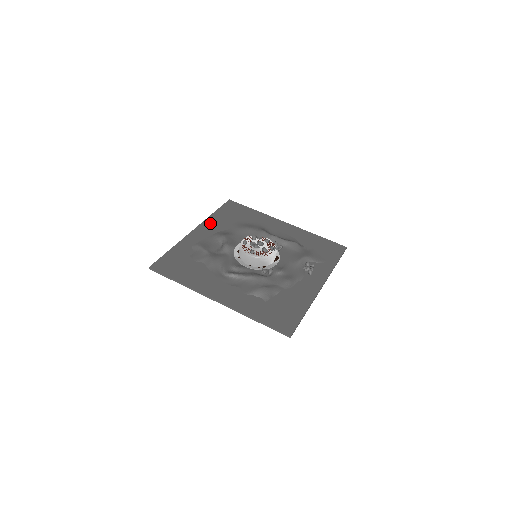
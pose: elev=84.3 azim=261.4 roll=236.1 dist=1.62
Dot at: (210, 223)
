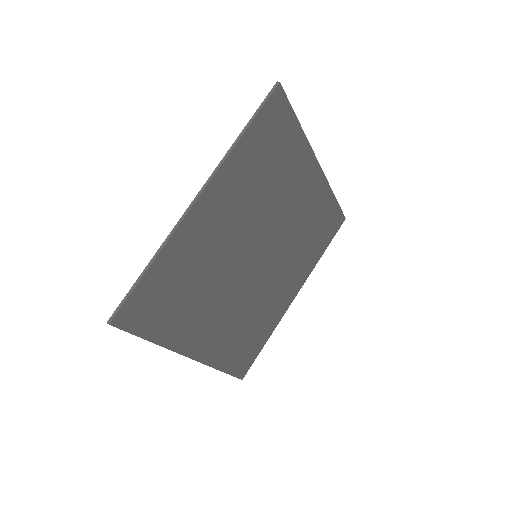
Dot at: (211, 353)
